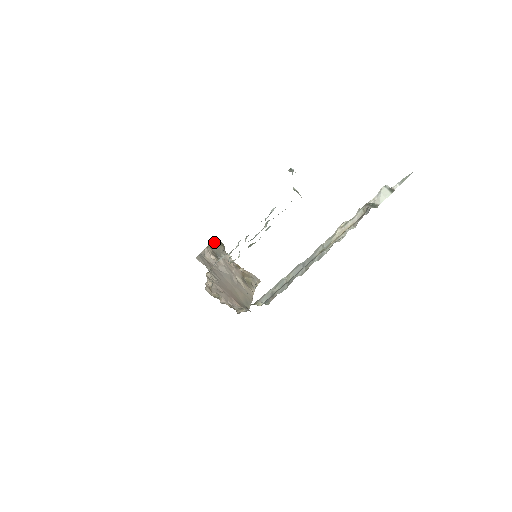
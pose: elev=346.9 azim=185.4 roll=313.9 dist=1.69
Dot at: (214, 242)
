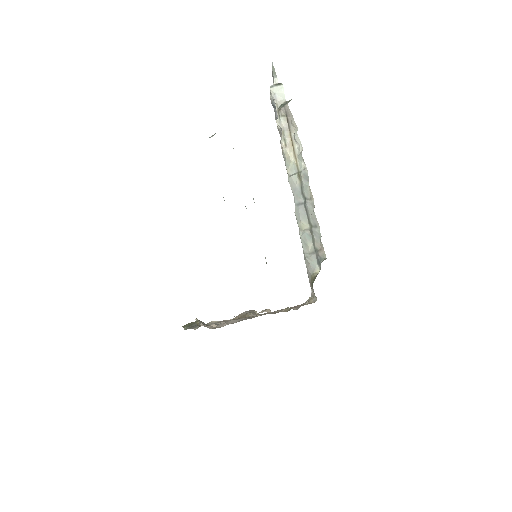
Dot at: (188, 327)
